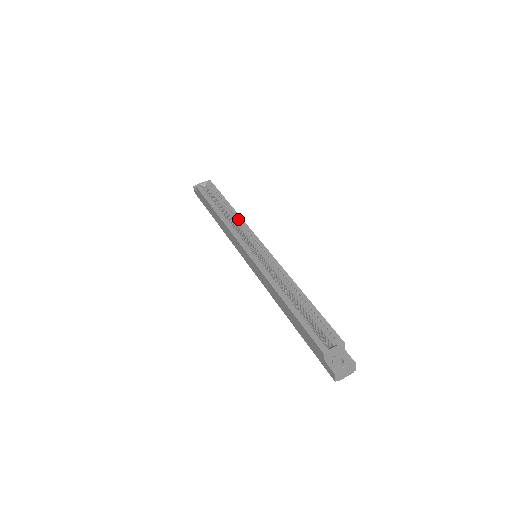
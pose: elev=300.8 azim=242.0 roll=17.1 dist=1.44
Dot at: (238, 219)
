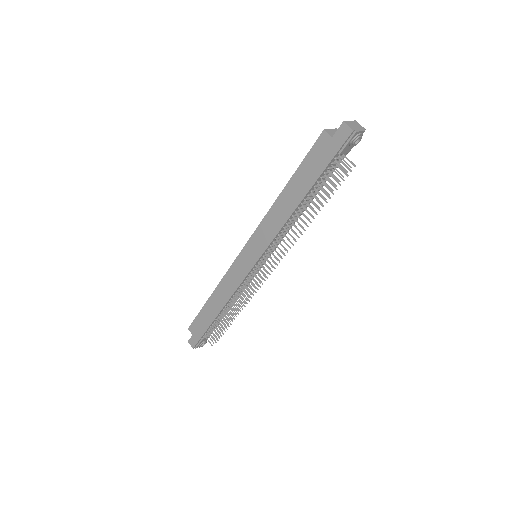
Dot at: occluded
